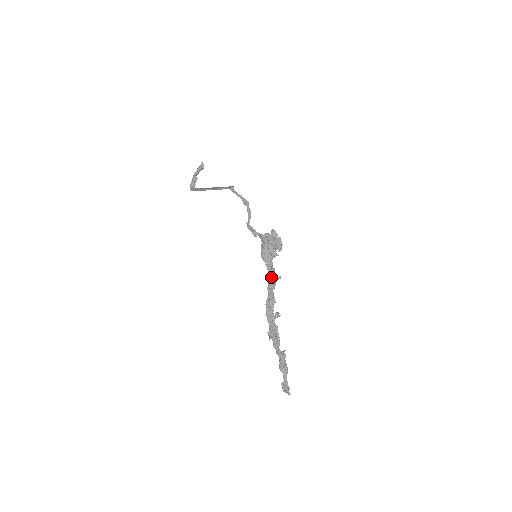
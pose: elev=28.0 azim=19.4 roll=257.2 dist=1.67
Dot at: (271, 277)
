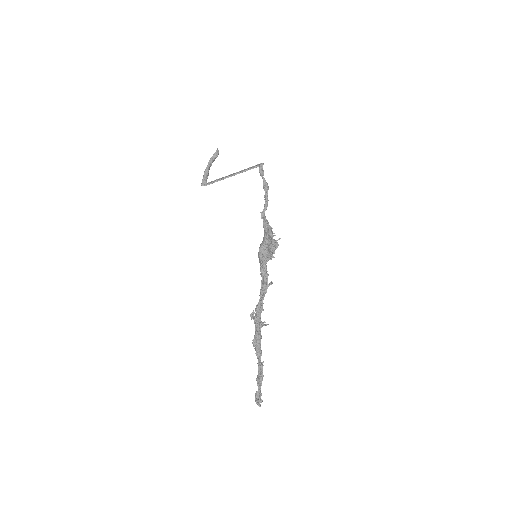
Dot at: (263, 282)
